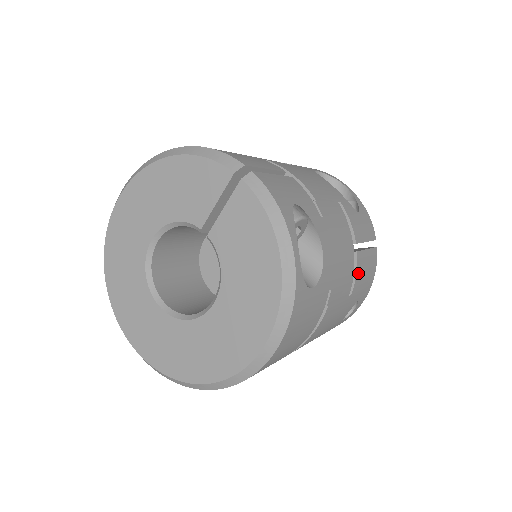
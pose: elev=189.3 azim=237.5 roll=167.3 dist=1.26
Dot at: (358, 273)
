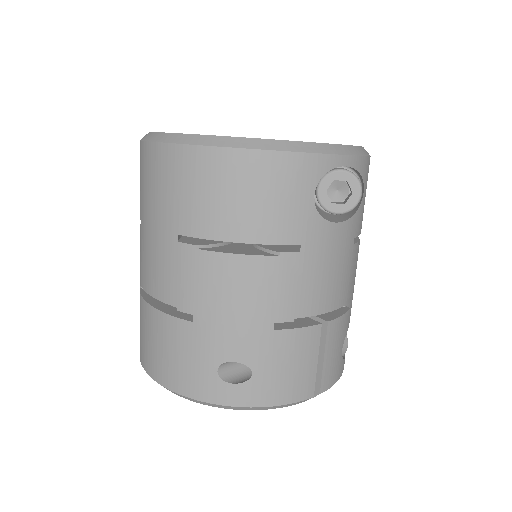
Dot at: occluded
